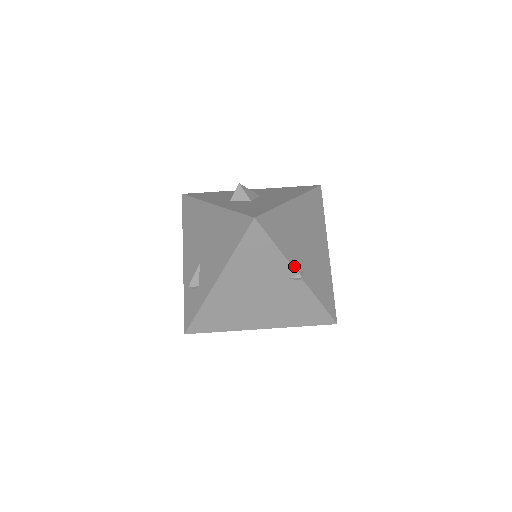
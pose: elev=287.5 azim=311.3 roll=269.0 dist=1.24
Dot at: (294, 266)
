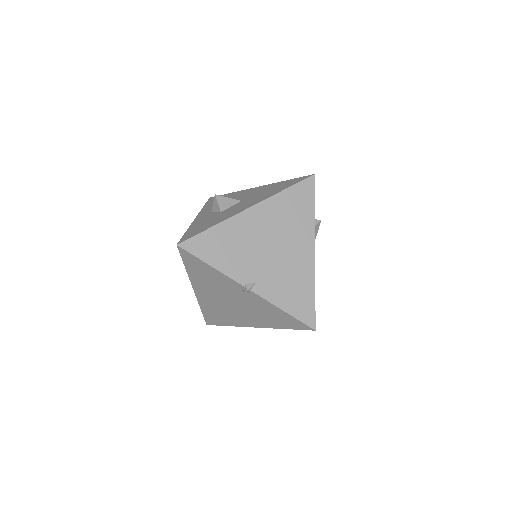
Dot at: (239, 280)
